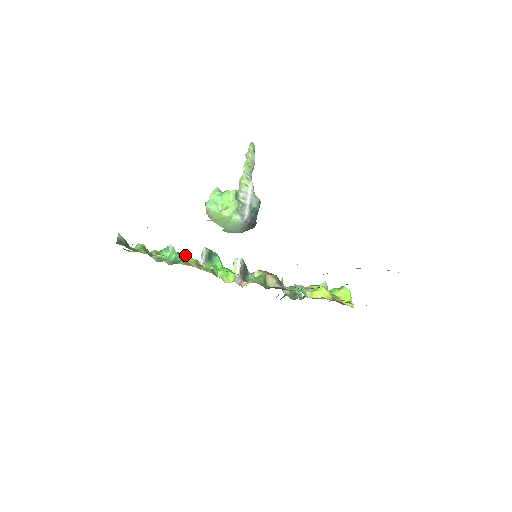
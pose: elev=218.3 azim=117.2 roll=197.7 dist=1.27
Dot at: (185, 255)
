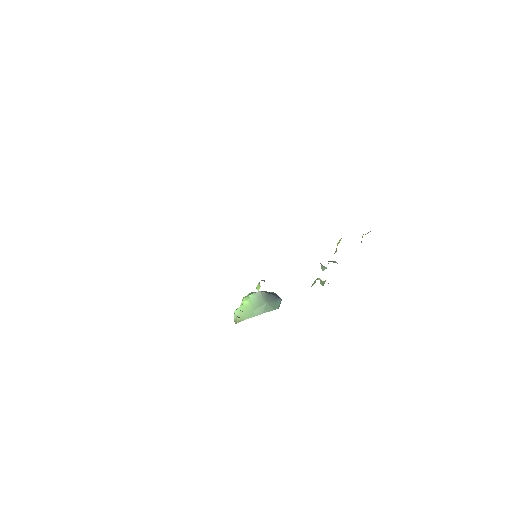
Dot at: occluded
